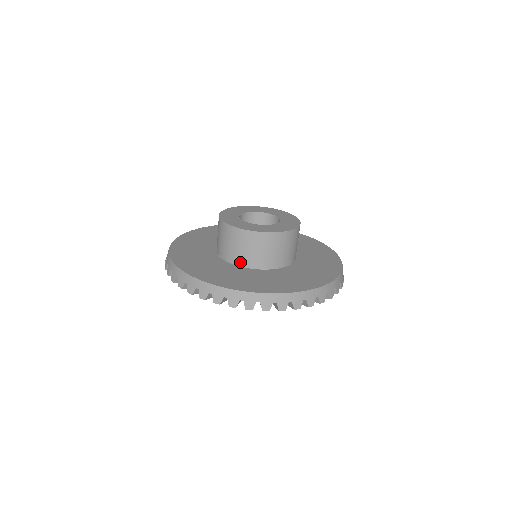
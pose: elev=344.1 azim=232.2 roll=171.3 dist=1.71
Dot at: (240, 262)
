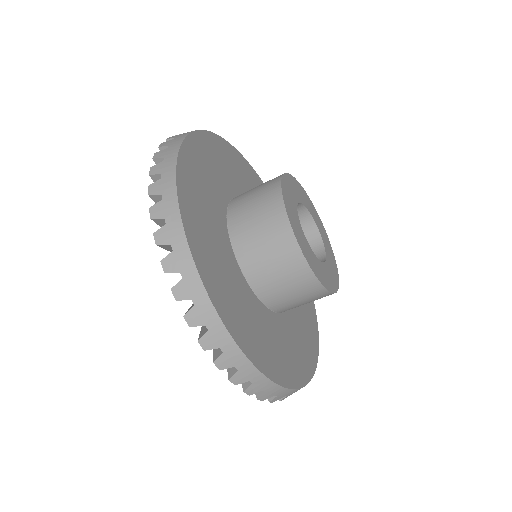
Dot at: occluded
